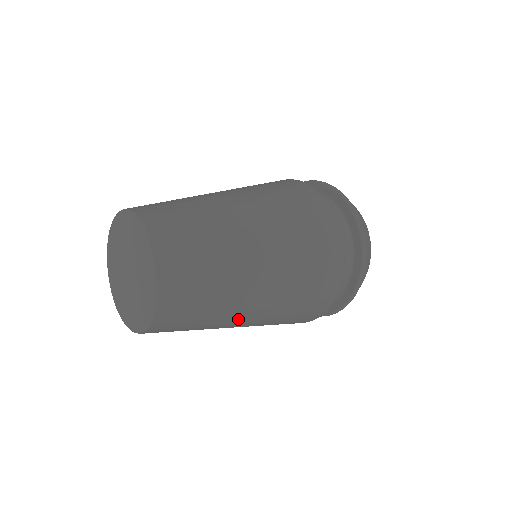
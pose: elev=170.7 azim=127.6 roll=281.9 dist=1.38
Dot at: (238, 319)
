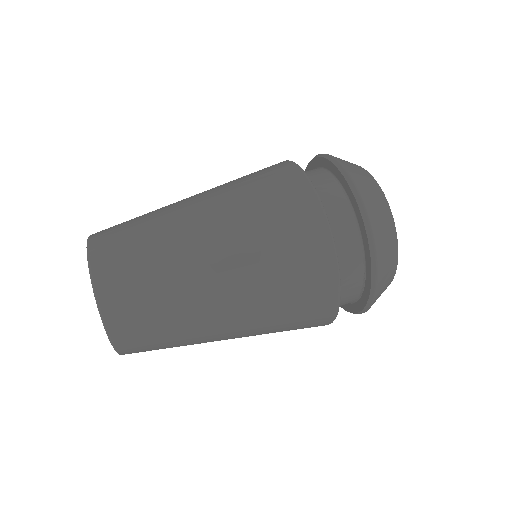
Dot at: (218, 339)
